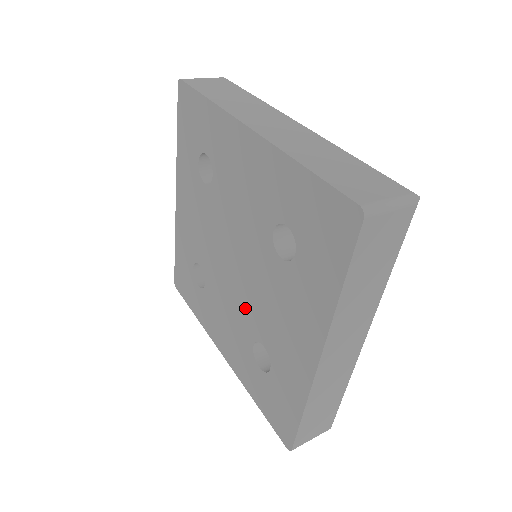
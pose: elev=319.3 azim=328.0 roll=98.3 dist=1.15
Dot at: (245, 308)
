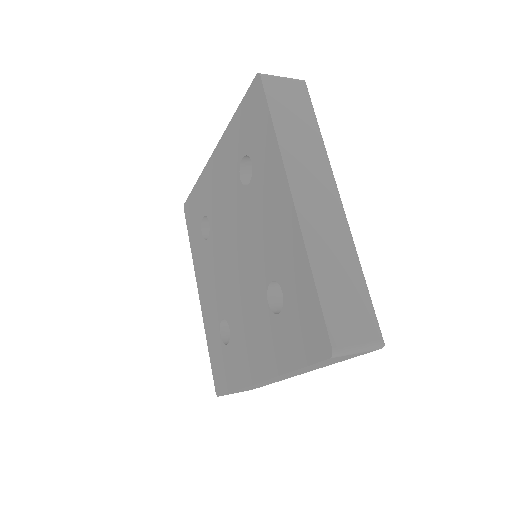
Dot at: (228, 293)
